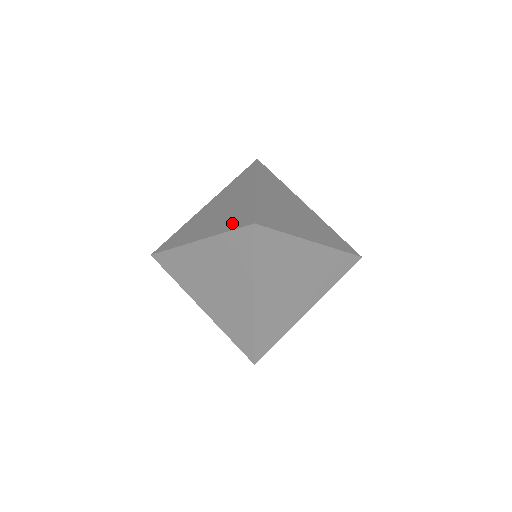
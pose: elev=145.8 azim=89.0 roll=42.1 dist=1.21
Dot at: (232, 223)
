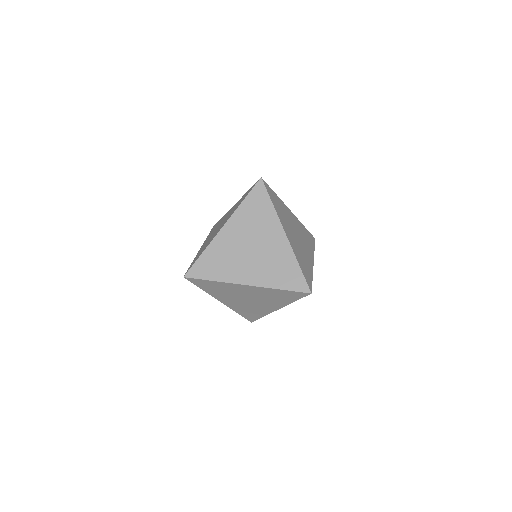
Dot at: (195, 258)
